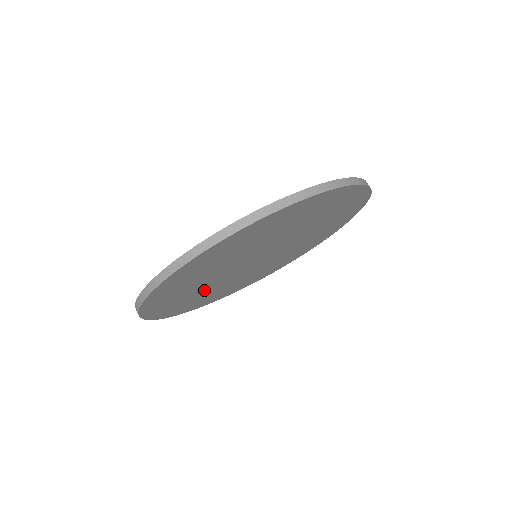
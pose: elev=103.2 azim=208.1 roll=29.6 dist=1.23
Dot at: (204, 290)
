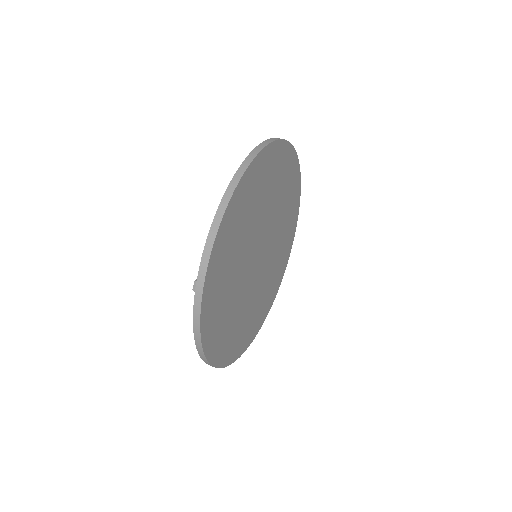
Dot at: (232, 284)
